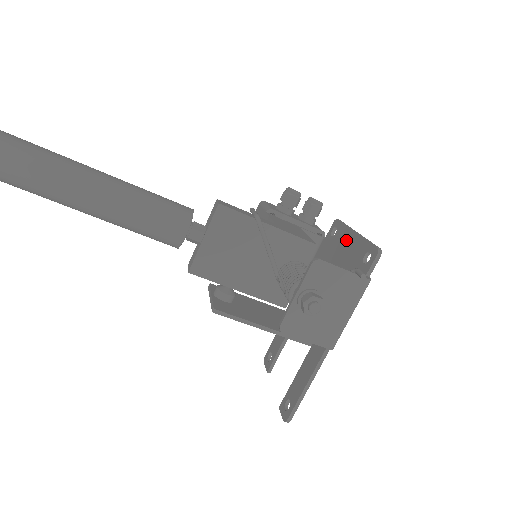
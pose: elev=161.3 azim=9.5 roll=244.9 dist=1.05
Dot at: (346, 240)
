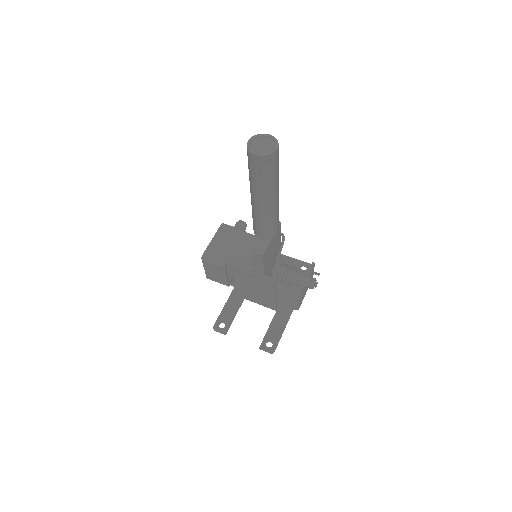
Dot at: occluded
